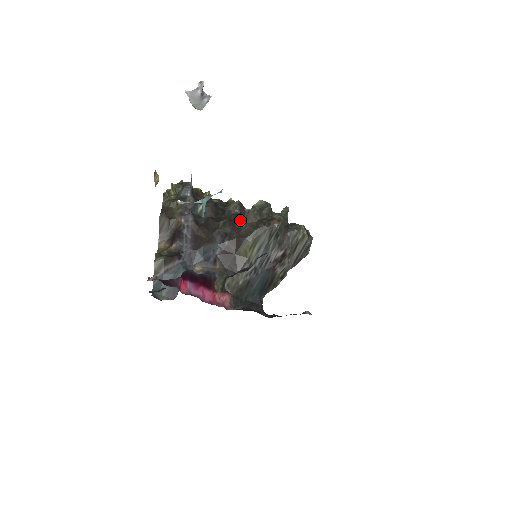
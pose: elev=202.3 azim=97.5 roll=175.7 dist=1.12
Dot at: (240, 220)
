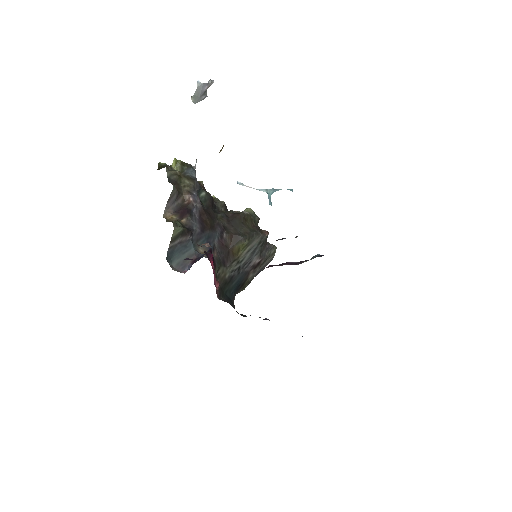
Dot at: (239, 219)
